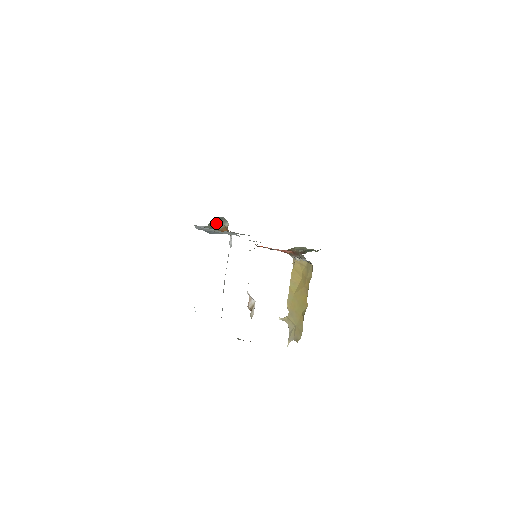
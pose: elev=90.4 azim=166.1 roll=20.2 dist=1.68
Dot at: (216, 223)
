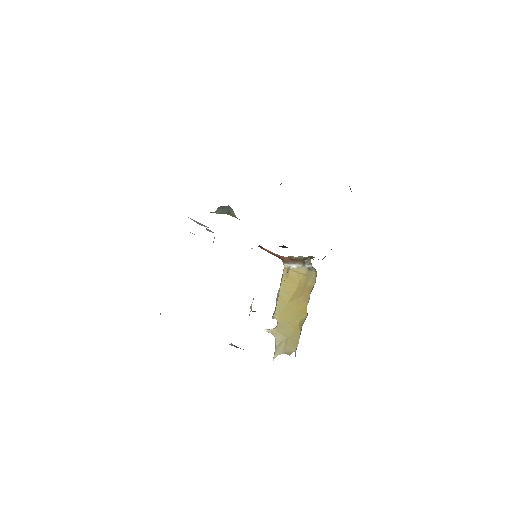
Dot at: (226, 210)
